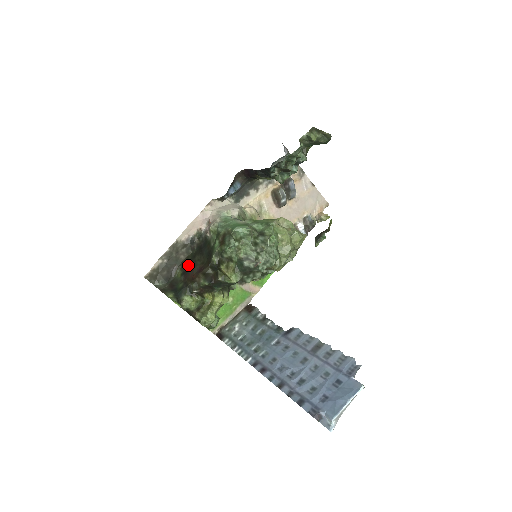
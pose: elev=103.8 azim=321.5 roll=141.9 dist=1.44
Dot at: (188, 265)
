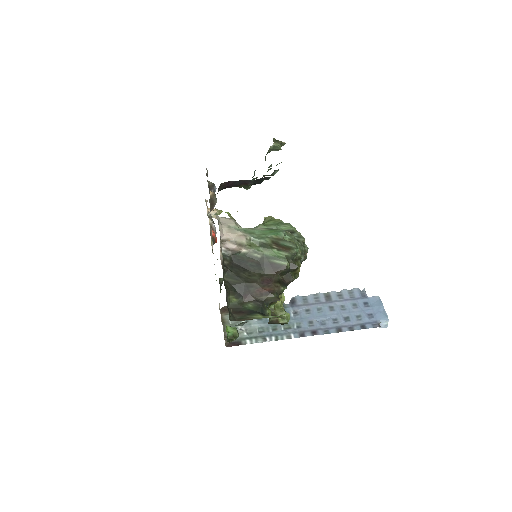
Dot at: (240, 286)
